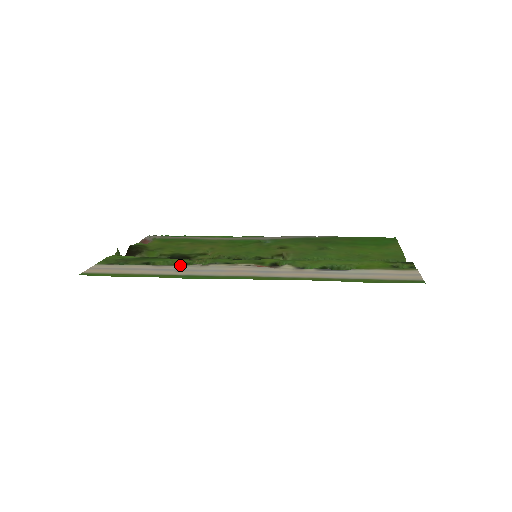
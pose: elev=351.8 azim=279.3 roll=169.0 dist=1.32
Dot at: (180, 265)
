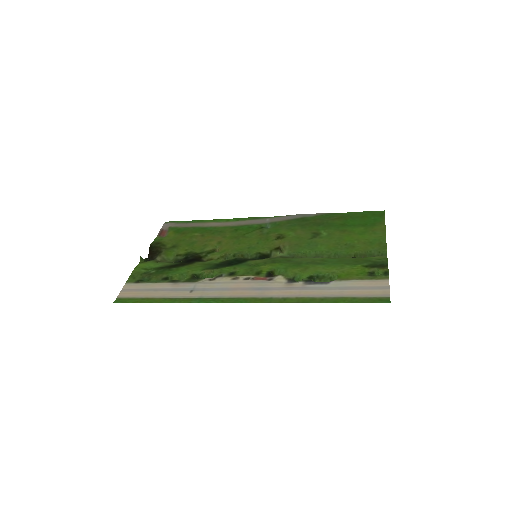
Dot at: (192, 281)
